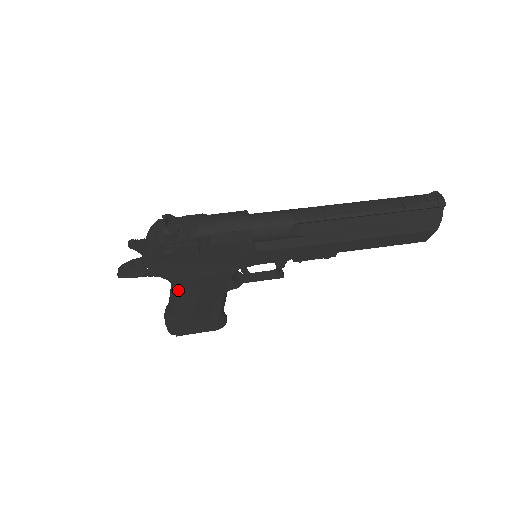
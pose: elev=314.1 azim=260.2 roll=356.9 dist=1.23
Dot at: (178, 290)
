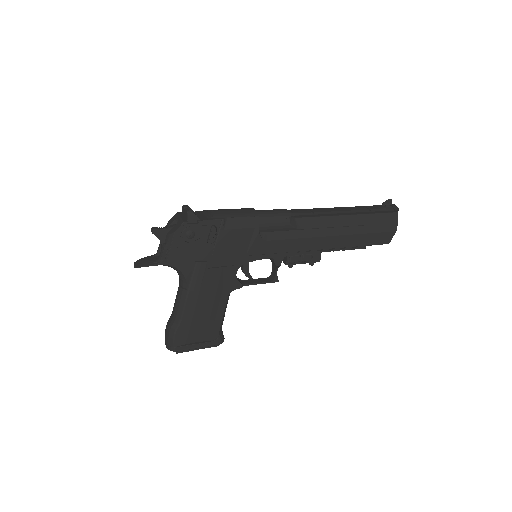
Dot at: (189, 286)
